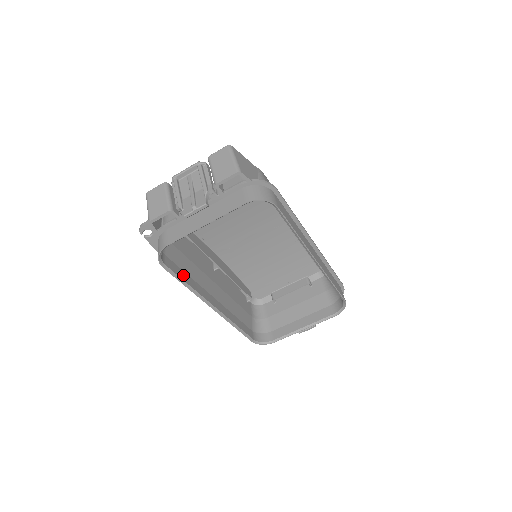
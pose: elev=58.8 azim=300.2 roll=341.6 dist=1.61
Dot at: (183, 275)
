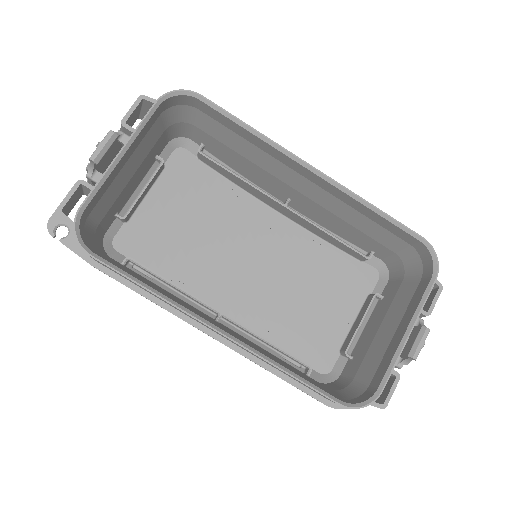
Dot at: occluded
